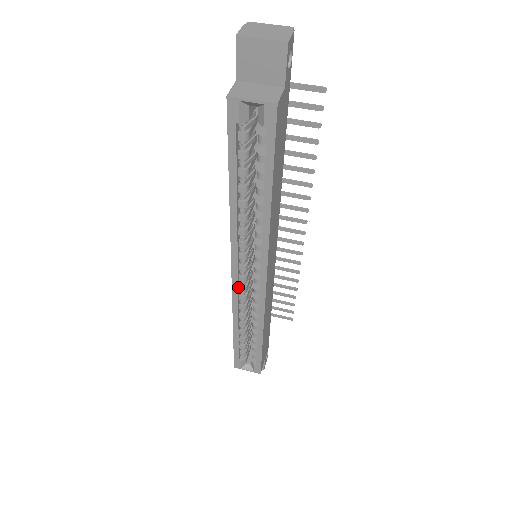
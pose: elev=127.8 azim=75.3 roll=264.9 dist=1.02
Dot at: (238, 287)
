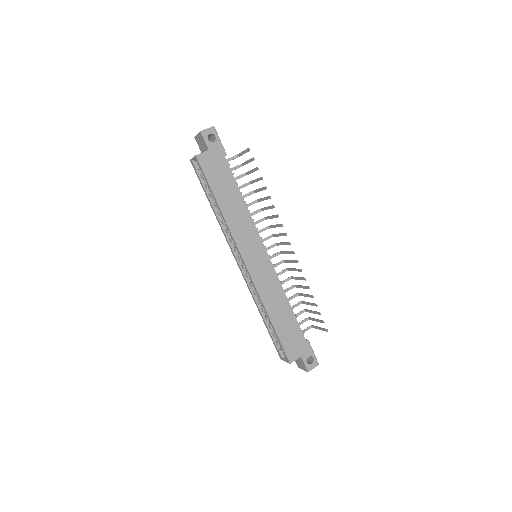
Dot at: (244, 274)
